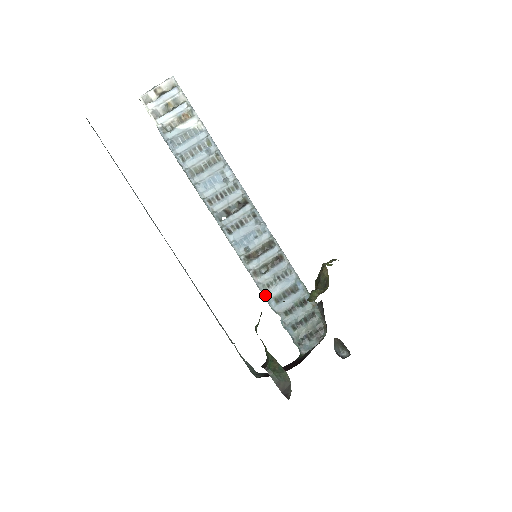
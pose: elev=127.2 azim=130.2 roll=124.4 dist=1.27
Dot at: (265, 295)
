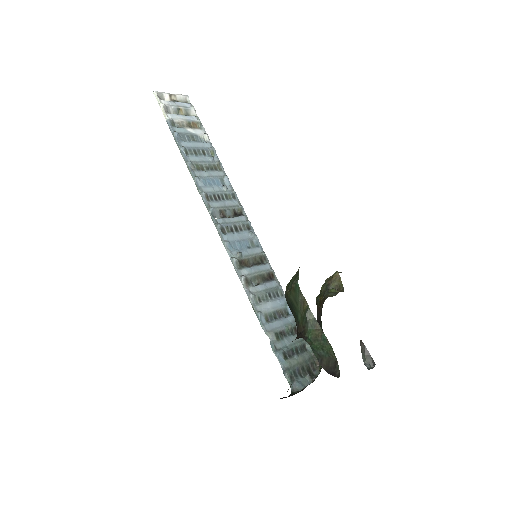
Dot at: (256, 308)
